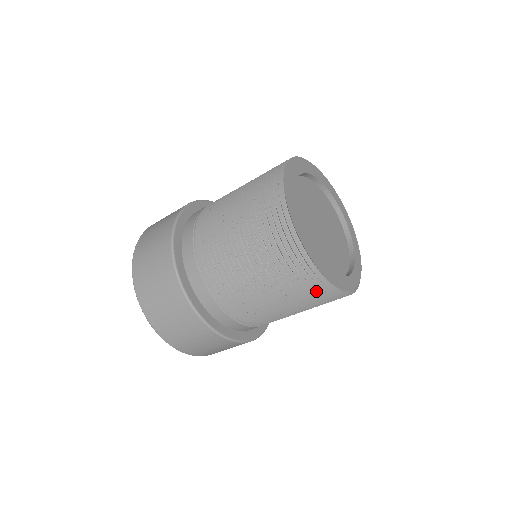
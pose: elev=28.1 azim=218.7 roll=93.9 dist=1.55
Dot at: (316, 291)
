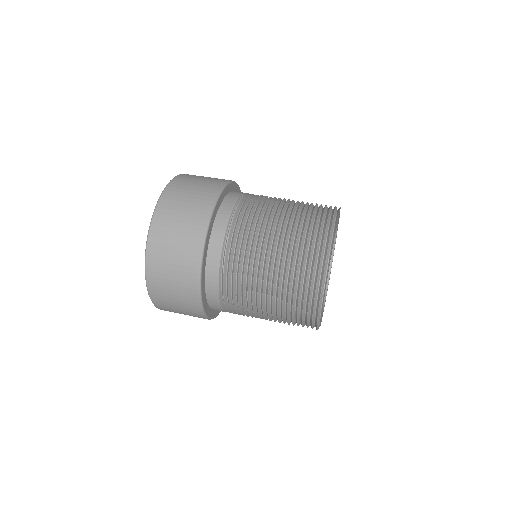
Dot at: (306, 291)
